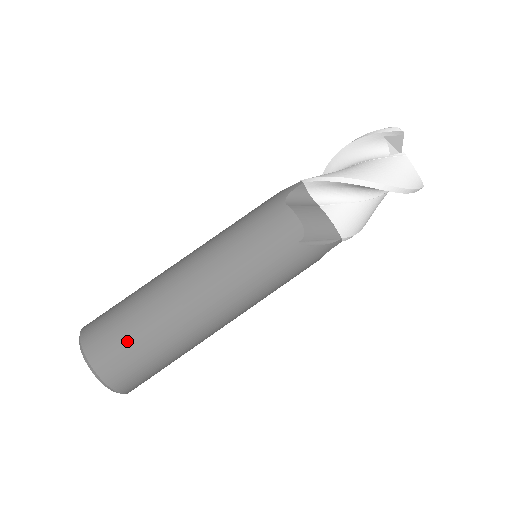
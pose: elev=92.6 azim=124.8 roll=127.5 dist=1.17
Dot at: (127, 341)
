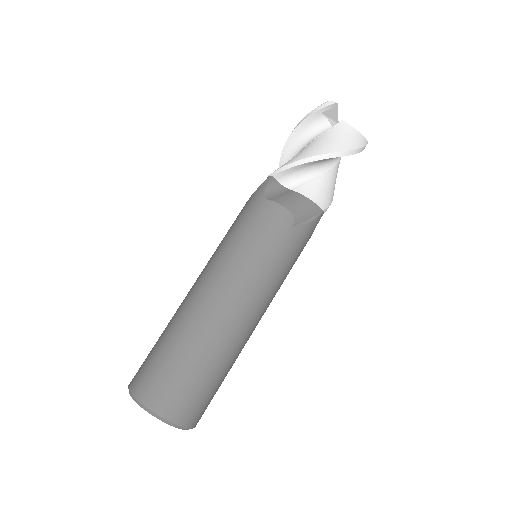
Dot at: (180, 377)
